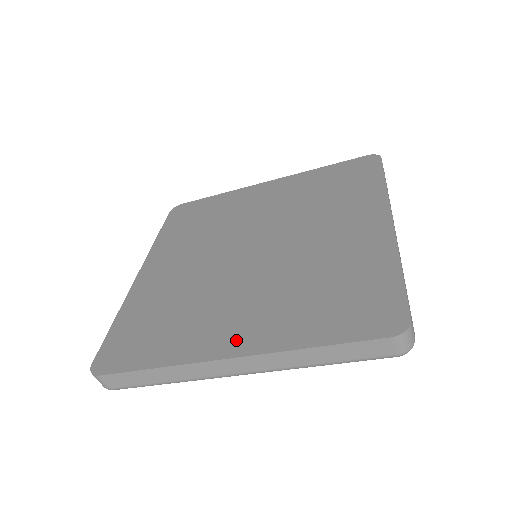
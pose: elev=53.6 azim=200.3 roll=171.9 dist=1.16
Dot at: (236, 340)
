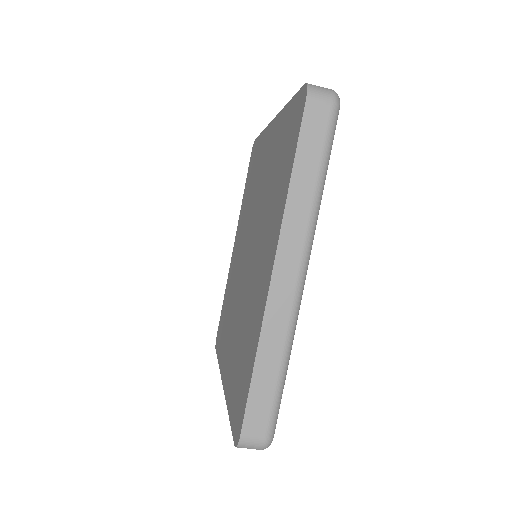
Dot at: (268, 264)
